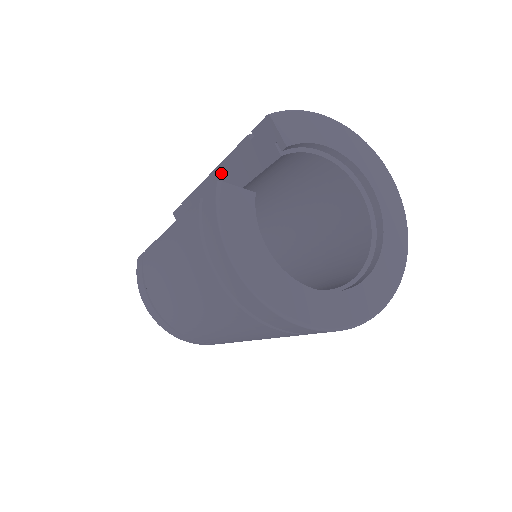
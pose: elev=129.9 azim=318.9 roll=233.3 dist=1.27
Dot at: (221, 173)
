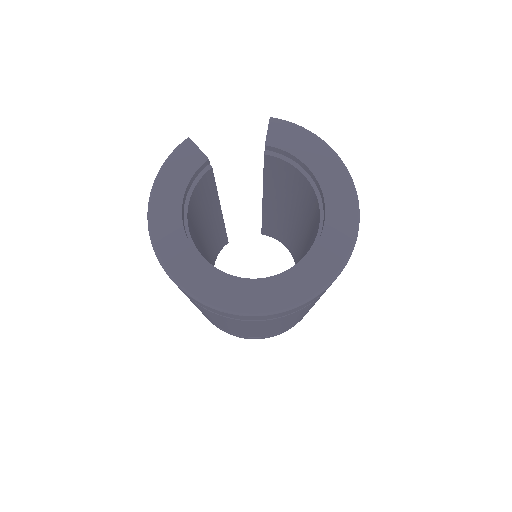
Dot at: occluded
